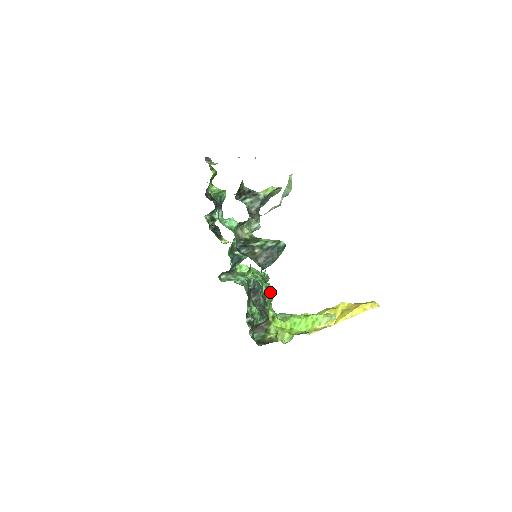
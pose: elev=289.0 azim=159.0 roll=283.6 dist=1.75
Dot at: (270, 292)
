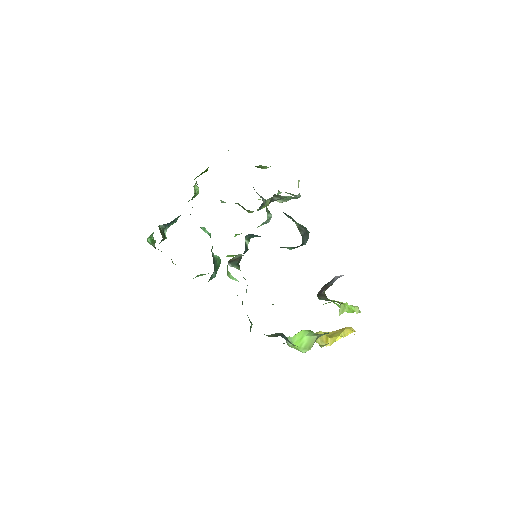
Dot at: occluded
